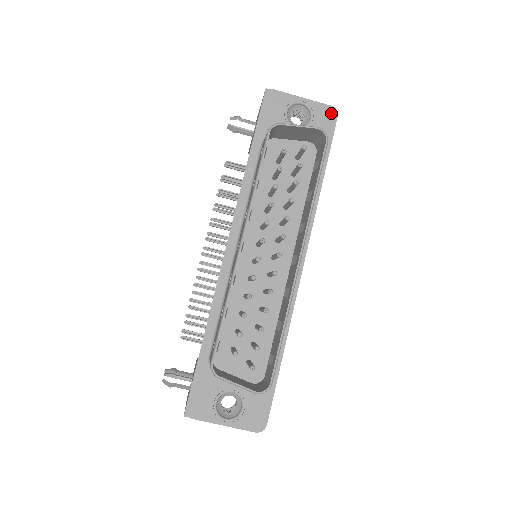
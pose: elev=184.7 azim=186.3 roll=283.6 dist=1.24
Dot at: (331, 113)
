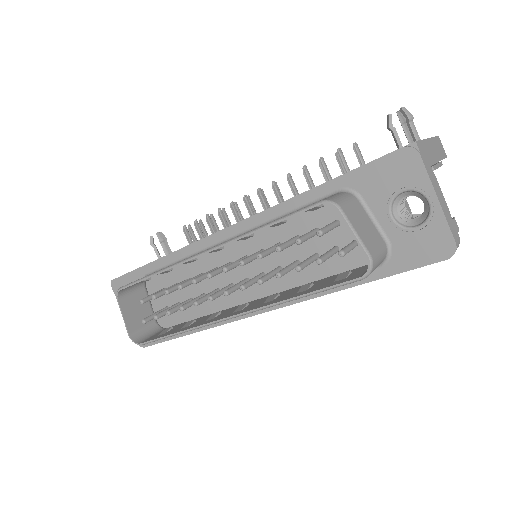
Dot at: (445, 248)
